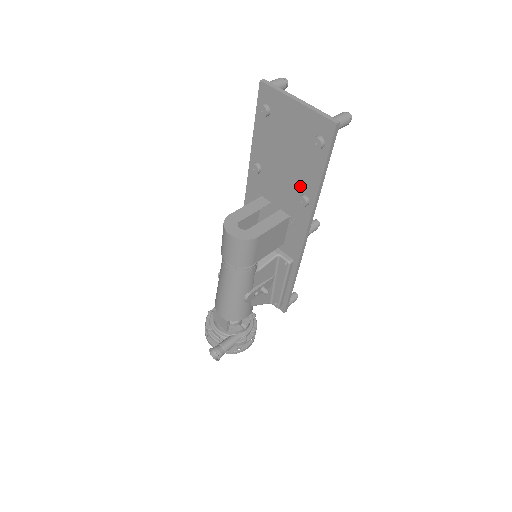
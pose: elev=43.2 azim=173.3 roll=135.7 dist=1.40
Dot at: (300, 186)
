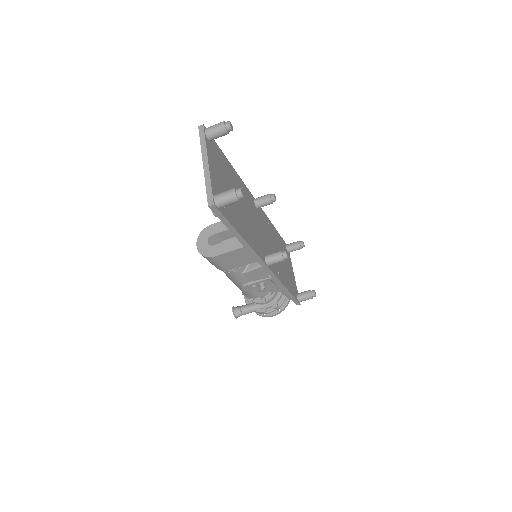
Dot at: occluded
